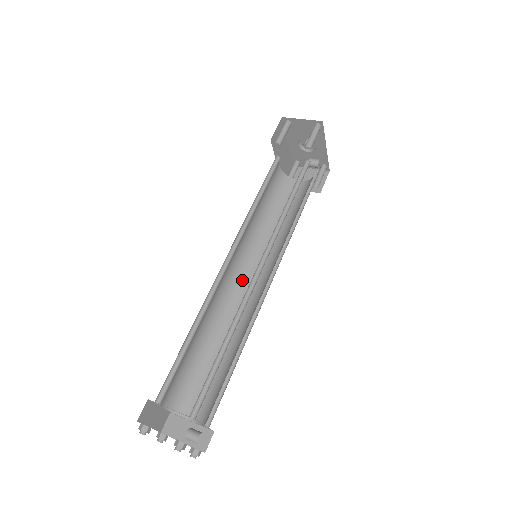
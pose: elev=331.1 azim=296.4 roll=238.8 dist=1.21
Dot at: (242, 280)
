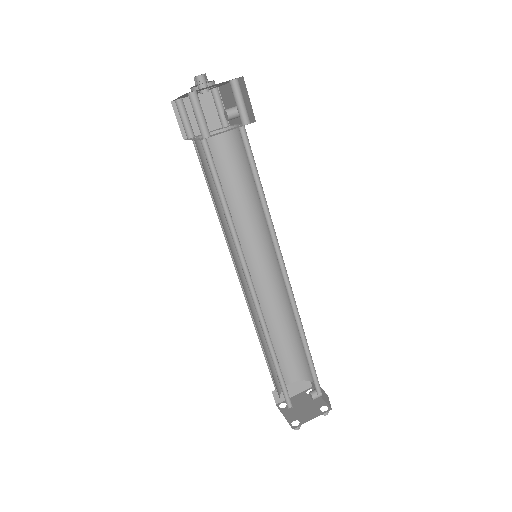
Dot at: occluded
